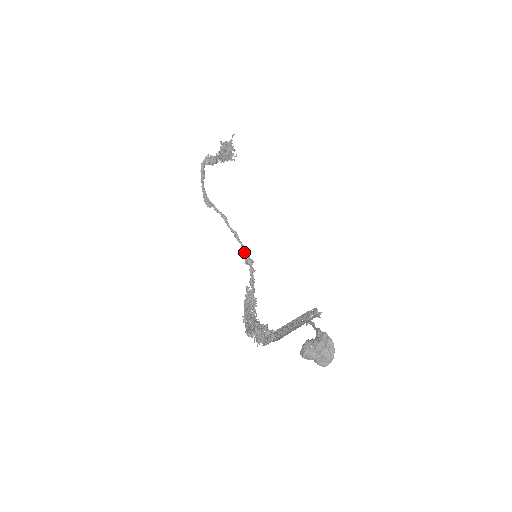
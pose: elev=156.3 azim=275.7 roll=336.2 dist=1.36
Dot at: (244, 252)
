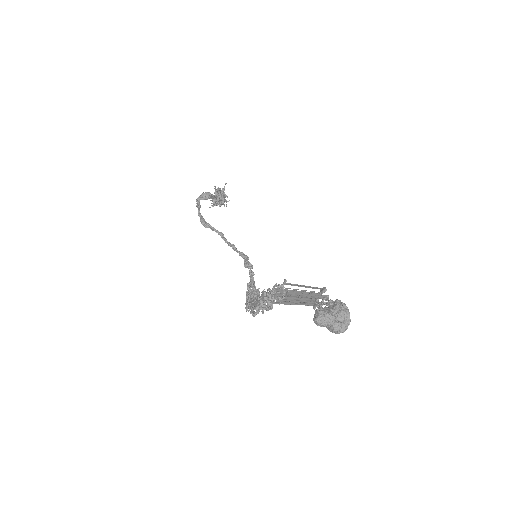
Dot at: (243, 258)
